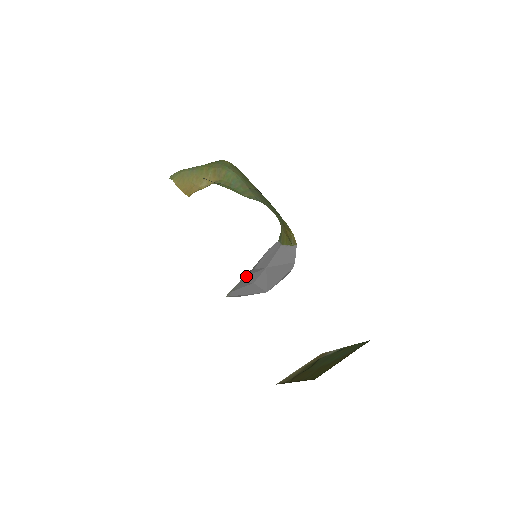
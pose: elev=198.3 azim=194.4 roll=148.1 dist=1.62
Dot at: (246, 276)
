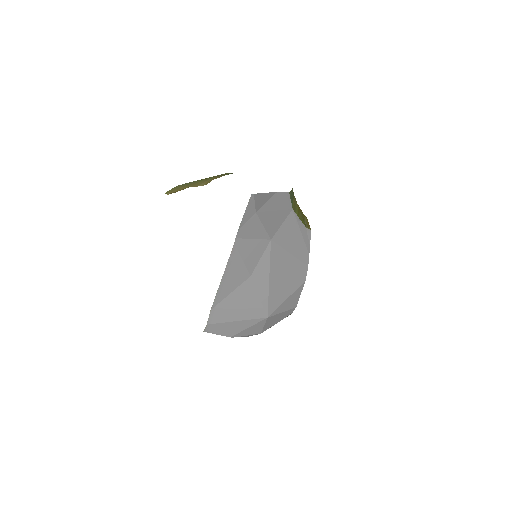
Dot at: (243, 238)
